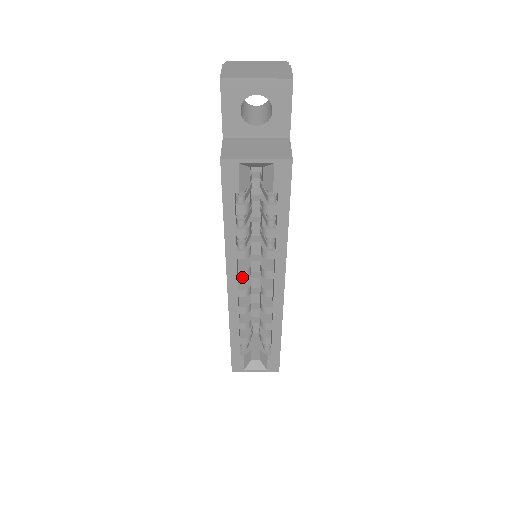
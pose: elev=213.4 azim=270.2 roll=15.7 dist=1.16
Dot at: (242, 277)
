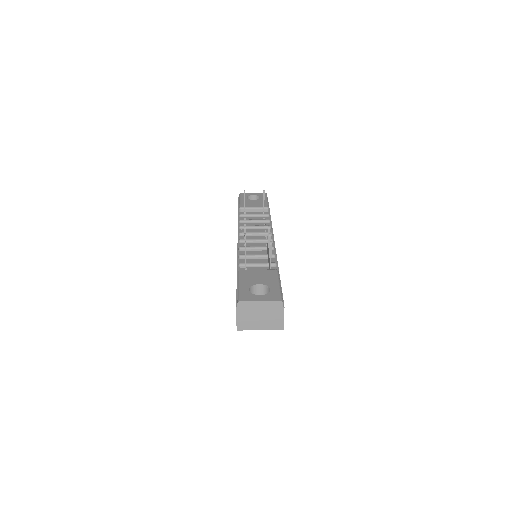
Dot at: occluded
